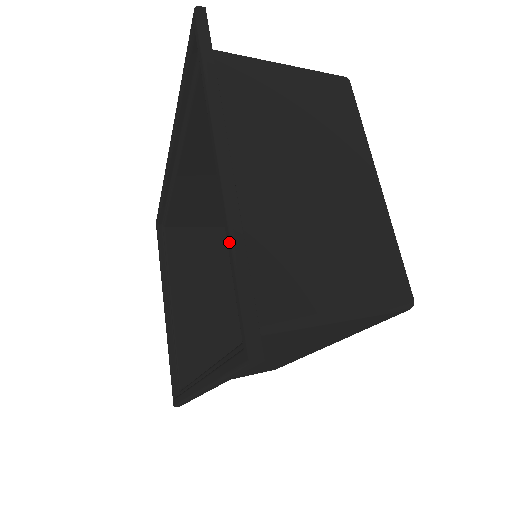
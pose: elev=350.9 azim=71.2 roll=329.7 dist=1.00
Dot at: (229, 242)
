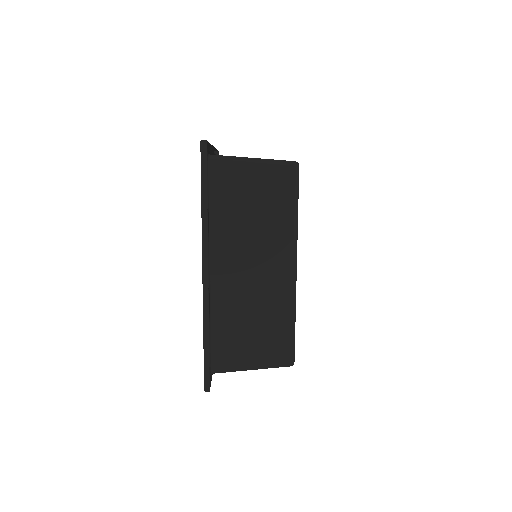
Dot at: occluded
